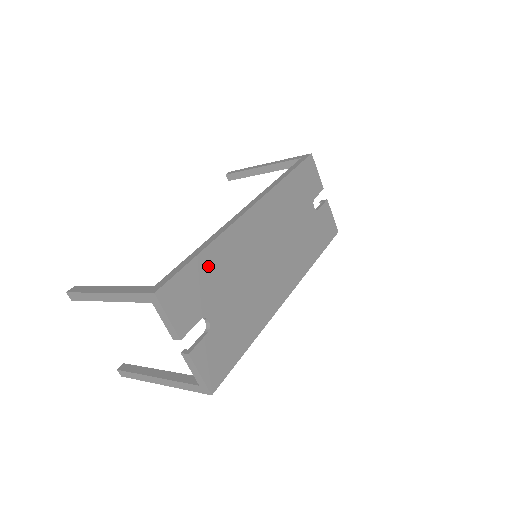
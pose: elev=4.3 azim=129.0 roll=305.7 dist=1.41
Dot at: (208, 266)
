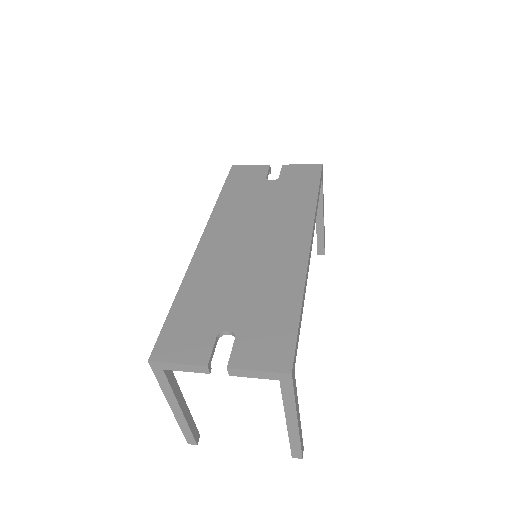
Dot at: (190, 303)
